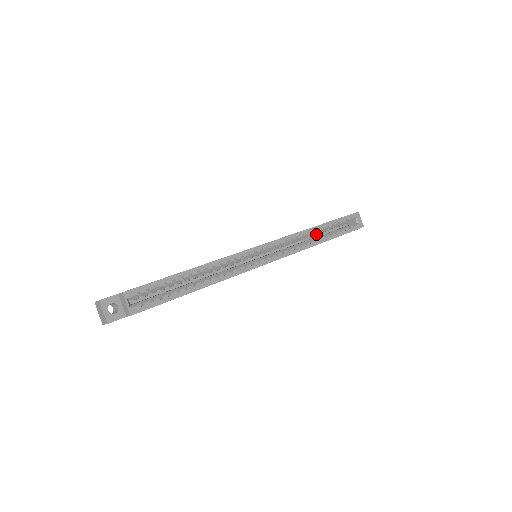
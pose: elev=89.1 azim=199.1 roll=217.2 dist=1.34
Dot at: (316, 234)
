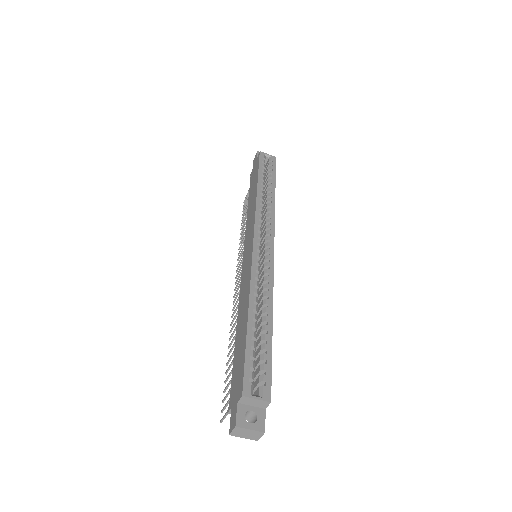
Dot at: occluded
